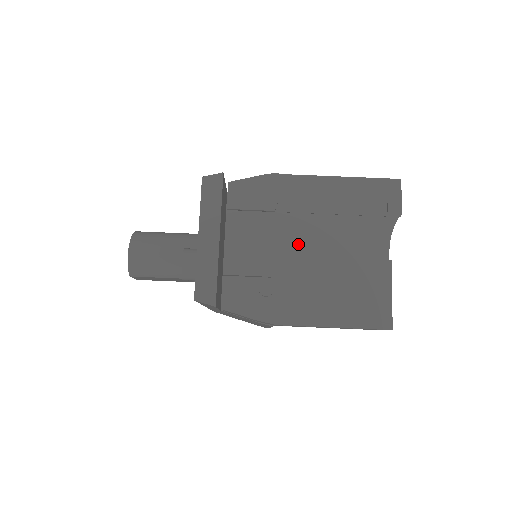
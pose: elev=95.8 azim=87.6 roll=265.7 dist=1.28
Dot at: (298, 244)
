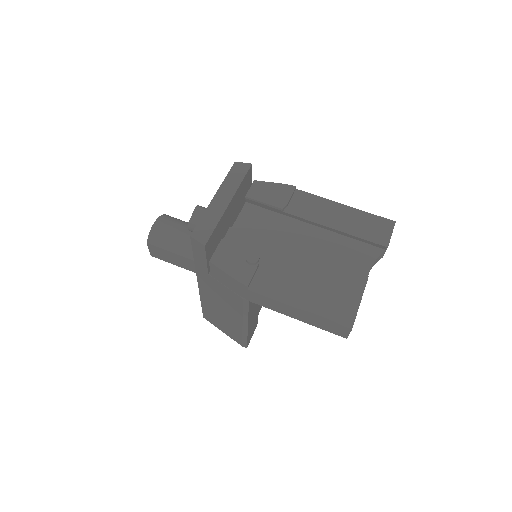
Dot at: (293, 242)
